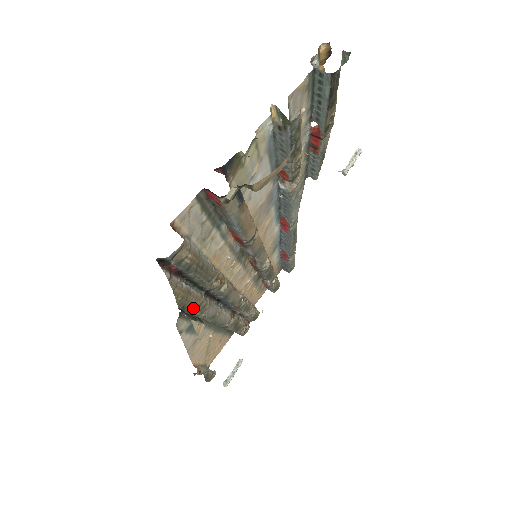
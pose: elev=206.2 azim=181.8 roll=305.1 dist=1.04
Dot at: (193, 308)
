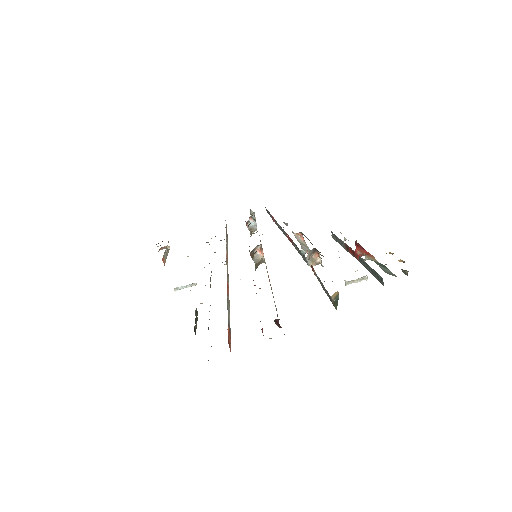
Dot at: occluded
